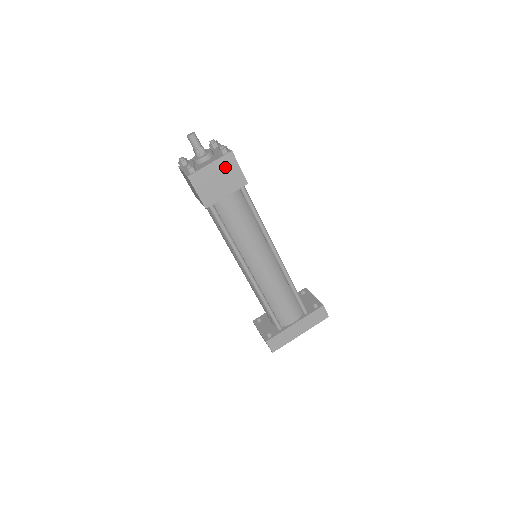
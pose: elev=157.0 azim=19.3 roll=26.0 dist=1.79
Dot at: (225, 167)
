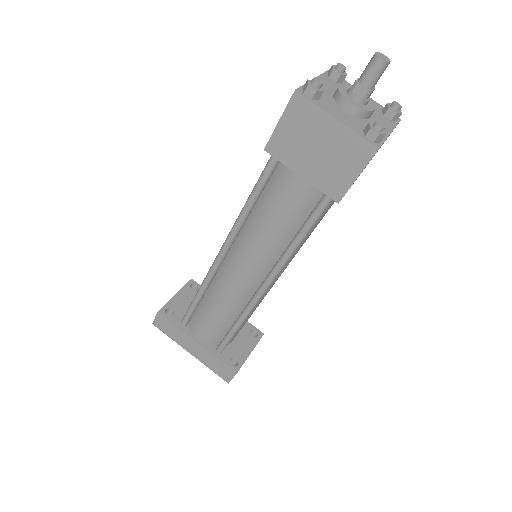
Dot at: (345, 150)
